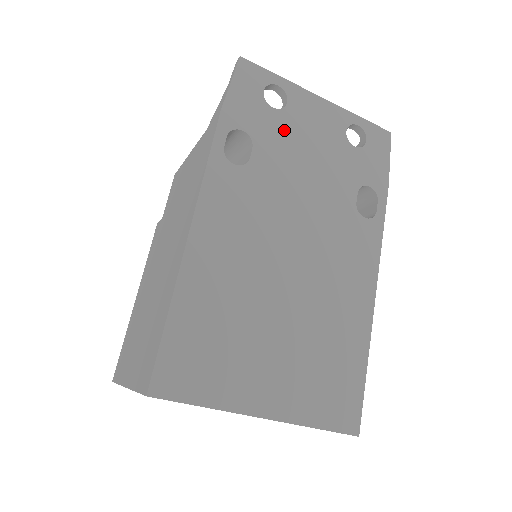
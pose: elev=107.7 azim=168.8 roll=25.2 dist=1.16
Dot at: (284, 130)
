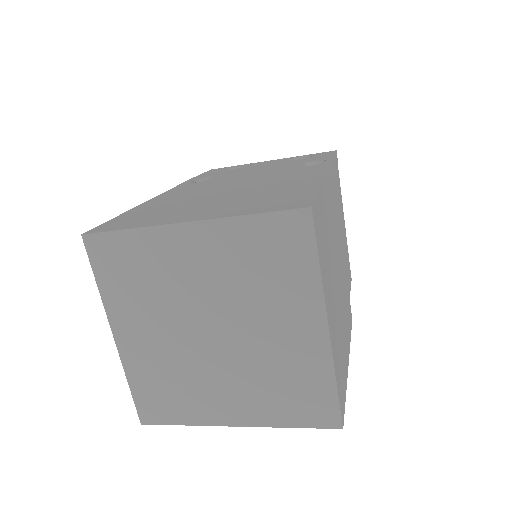
Dot at: (239, 170)
